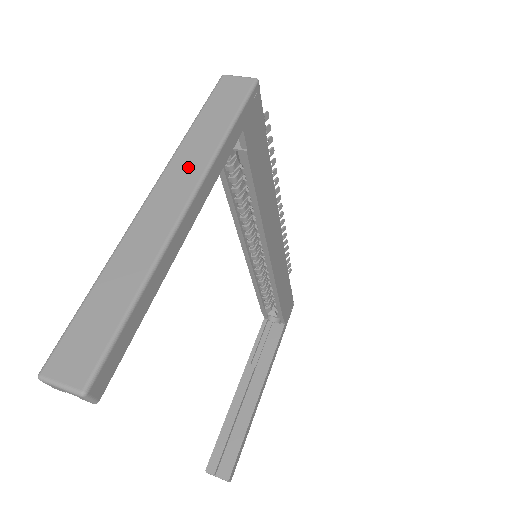
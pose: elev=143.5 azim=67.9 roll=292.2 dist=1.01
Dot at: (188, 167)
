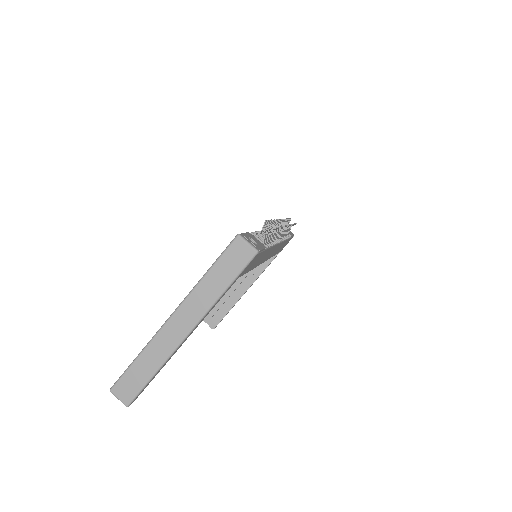
Dot at: (195, 308)
